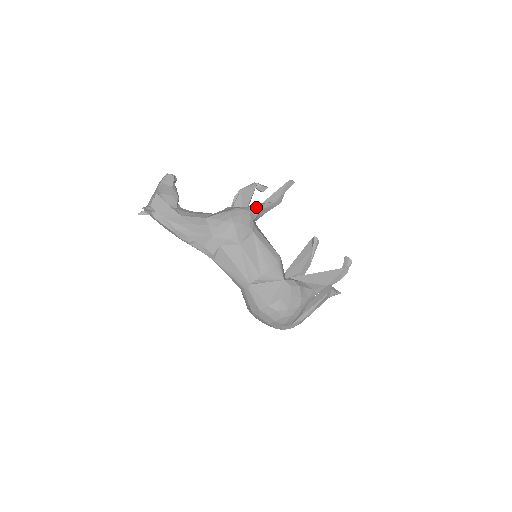
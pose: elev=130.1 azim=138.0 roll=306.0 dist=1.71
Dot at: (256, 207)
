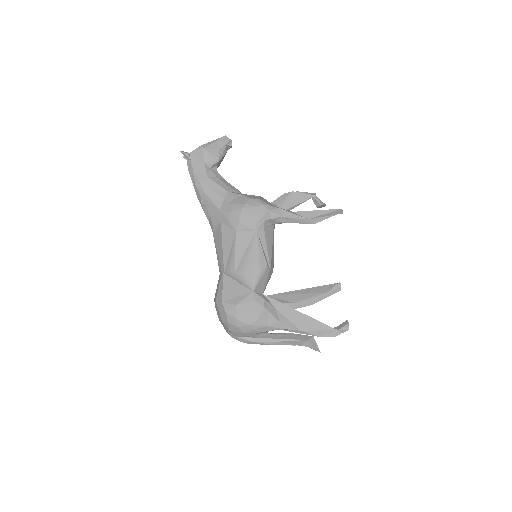
Dot at: (280, 211)
